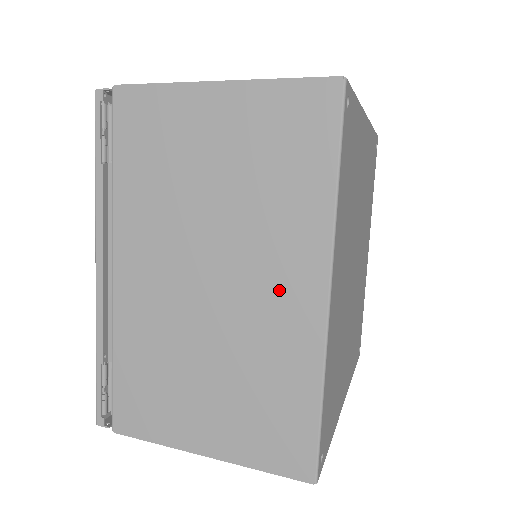
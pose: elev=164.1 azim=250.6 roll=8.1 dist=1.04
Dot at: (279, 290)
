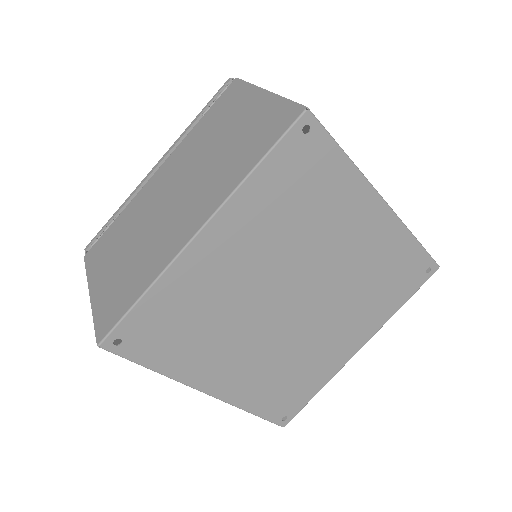
Dot at: (187, 216)
